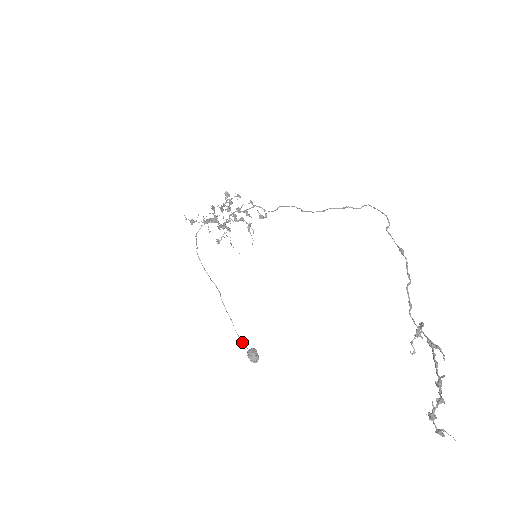
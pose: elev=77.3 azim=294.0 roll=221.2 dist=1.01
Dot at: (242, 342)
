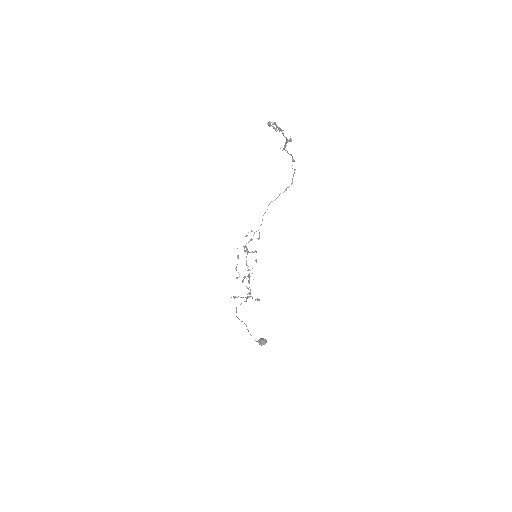
Dot at: (256, 341)
